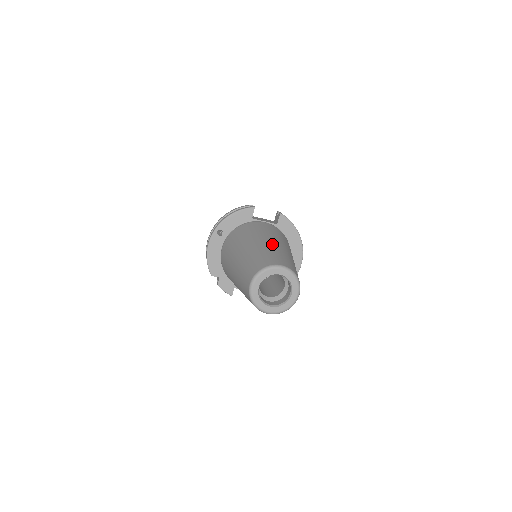
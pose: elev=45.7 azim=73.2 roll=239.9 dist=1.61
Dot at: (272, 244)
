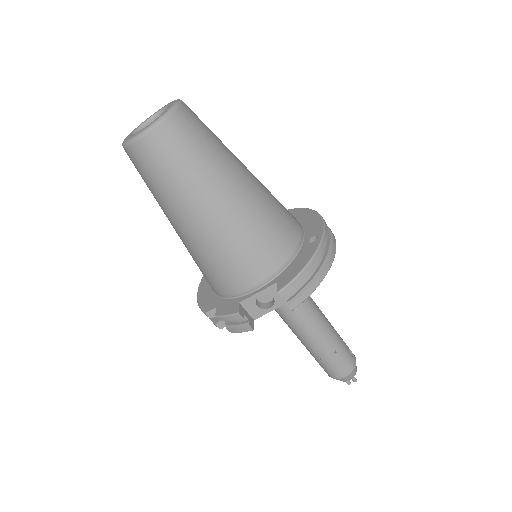
Dot at: occluded
